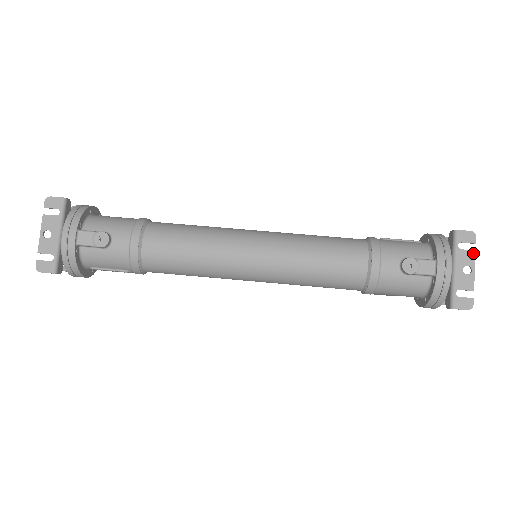
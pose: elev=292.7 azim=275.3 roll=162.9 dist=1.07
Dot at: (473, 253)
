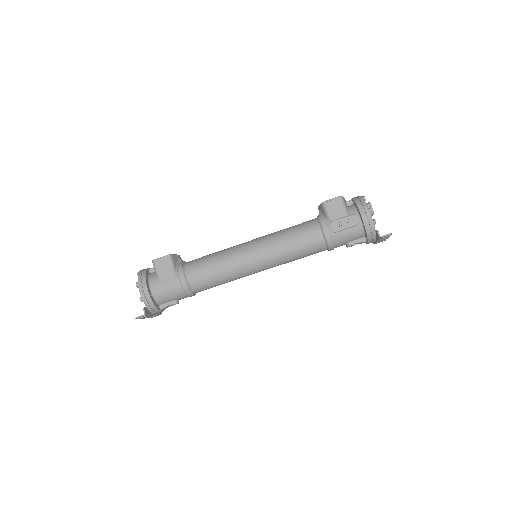
Dot at: (389, 236)
